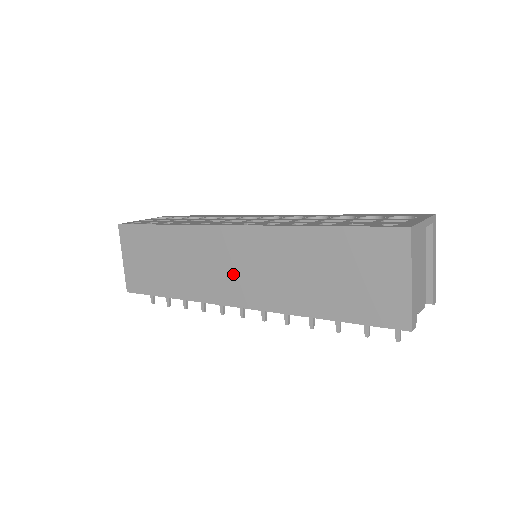
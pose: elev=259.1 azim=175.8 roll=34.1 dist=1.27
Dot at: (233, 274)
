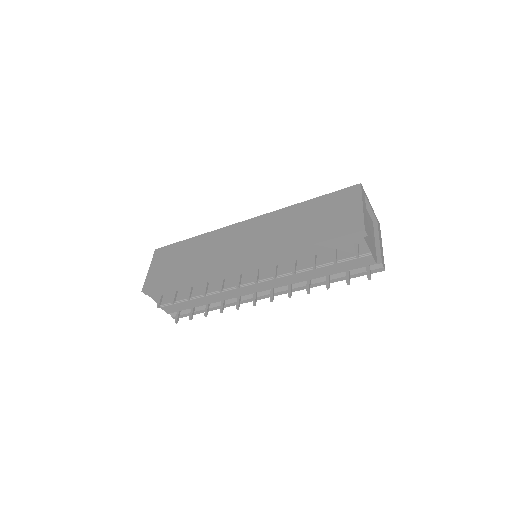
Dot at: (240, 246)
